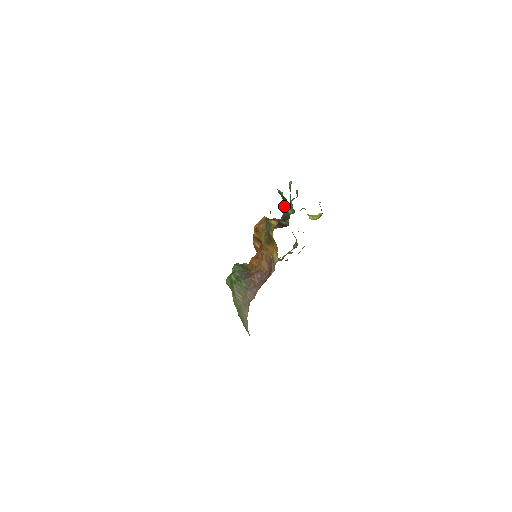
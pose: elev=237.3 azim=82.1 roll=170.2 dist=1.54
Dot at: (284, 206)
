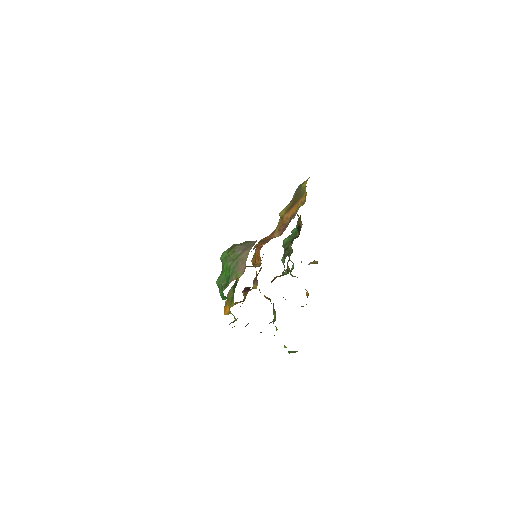
Dot at: occluded
